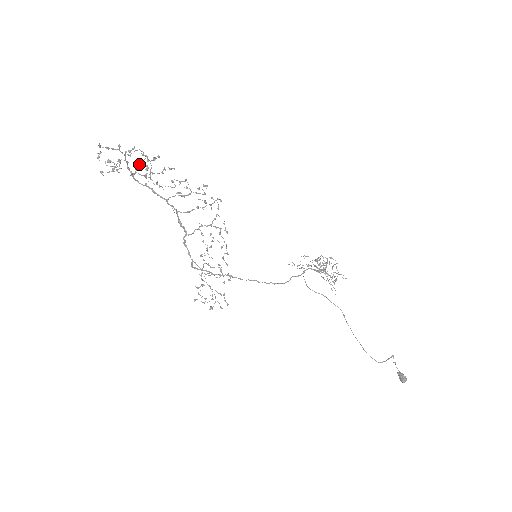
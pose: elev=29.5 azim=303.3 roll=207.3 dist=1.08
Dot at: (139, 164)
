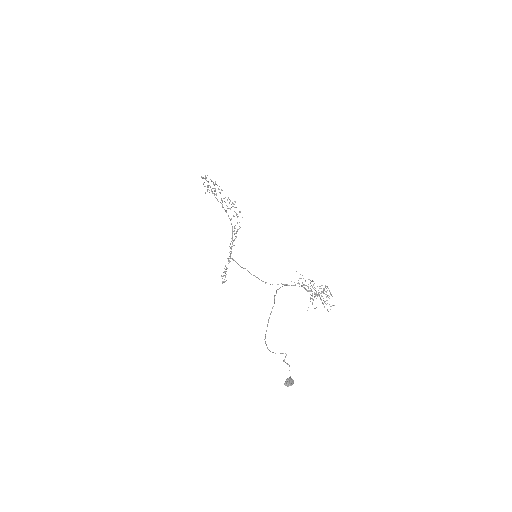
Dot at: occluded
